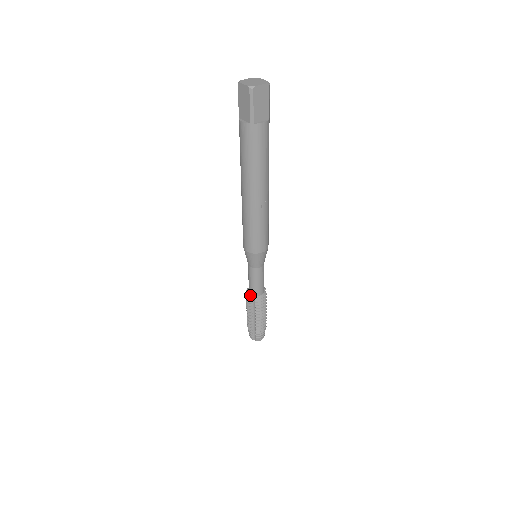
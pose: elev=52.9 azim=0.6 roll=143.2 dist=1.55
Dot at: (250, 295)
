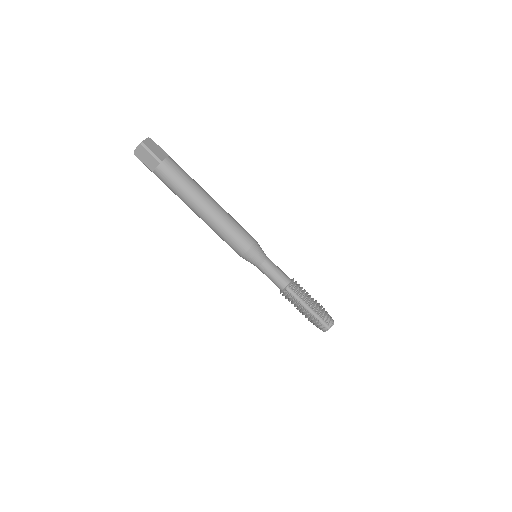
Dot at: (284, 289)
